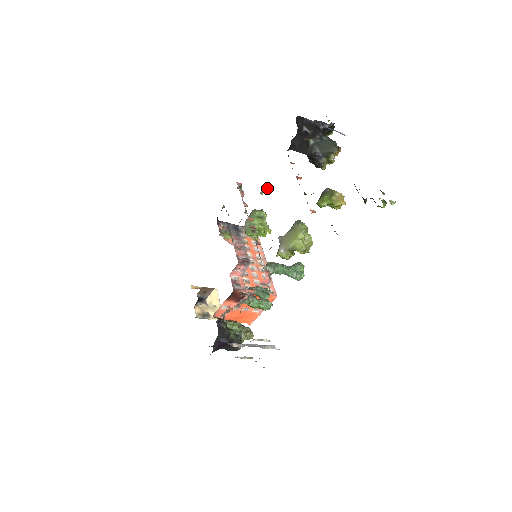
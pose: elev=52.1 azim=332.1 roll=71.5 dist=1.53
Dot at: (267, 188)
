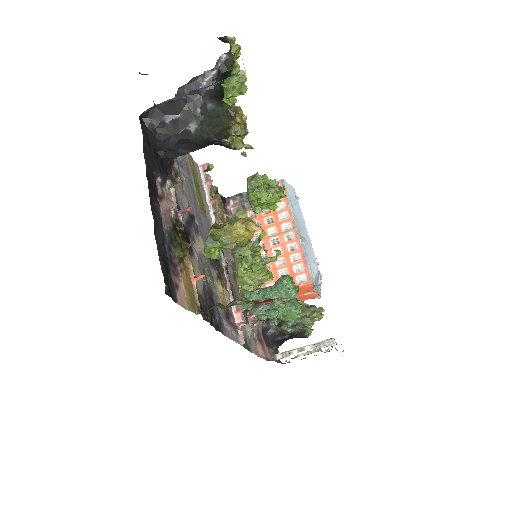
Dot at: (244, 147)
